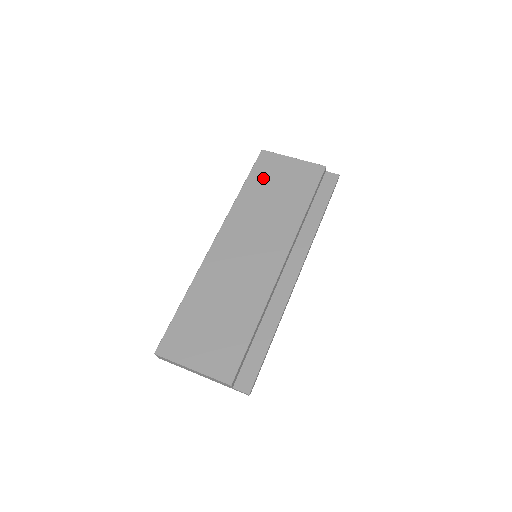
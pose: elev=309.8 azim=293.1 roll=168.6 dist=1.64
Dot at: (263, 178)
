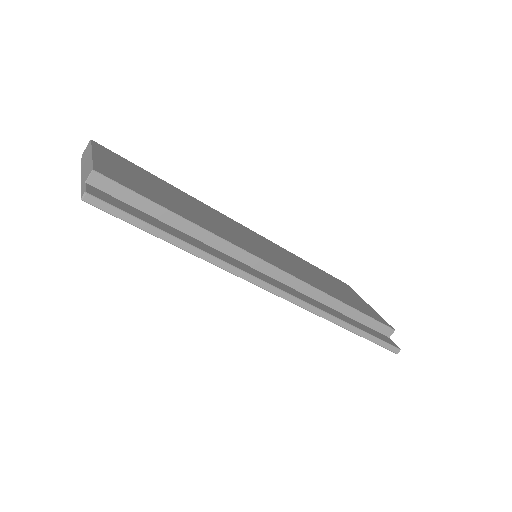
Dot at: (328, 277)
